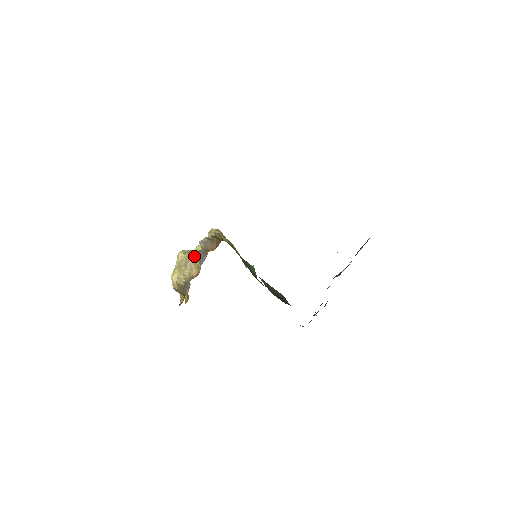
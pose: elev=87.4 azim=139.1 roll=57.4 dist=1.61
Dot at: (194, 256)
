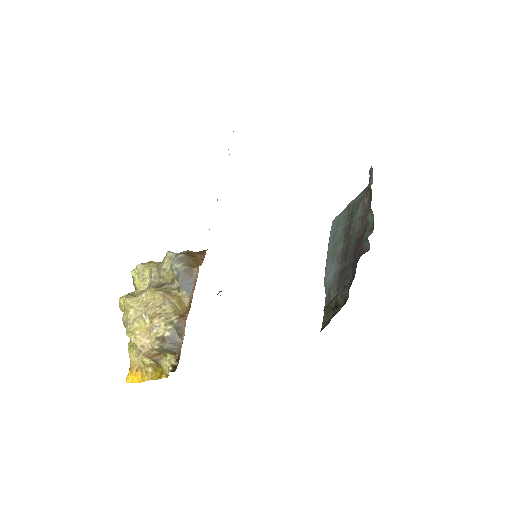
Dot at: (163, 290)
